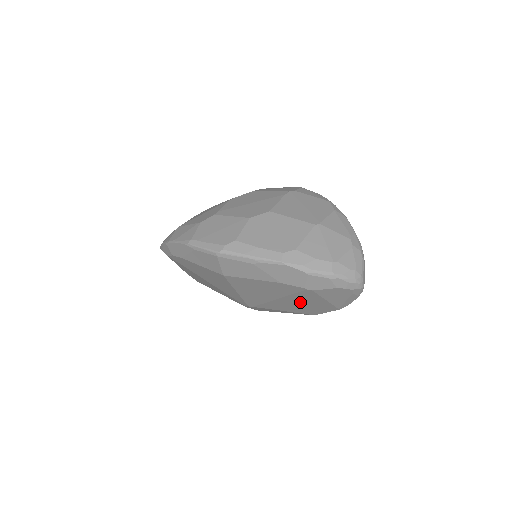
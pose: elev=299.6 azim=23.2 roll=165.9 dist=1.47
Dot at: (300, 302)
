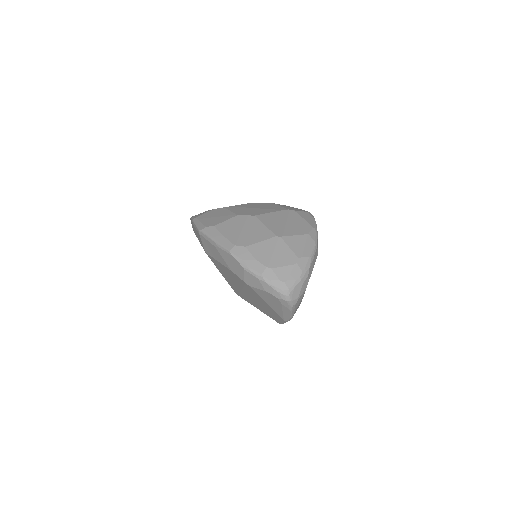
Dot at: (256, 300)
